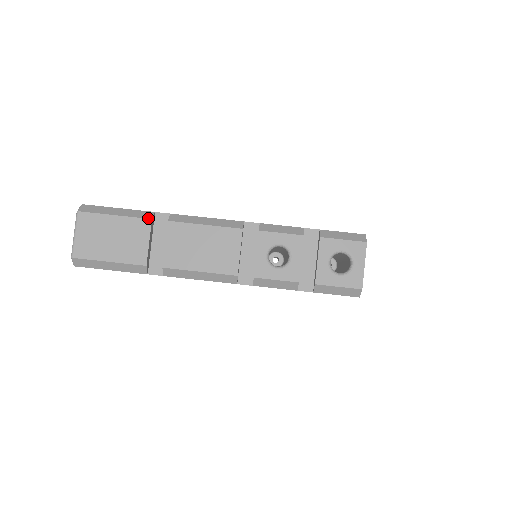
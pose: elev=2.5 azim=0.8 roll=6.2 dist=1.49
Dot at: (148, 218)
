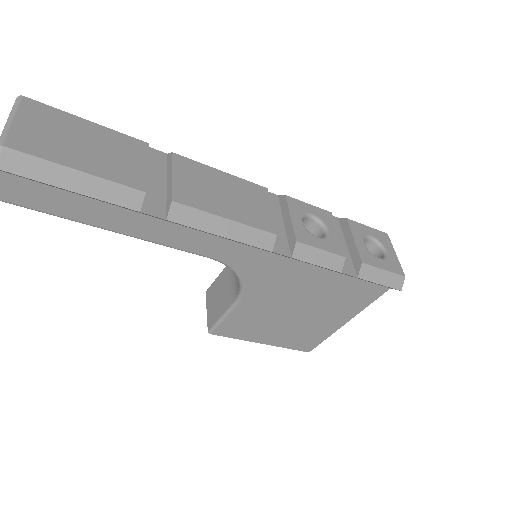
Dot at: occluded
